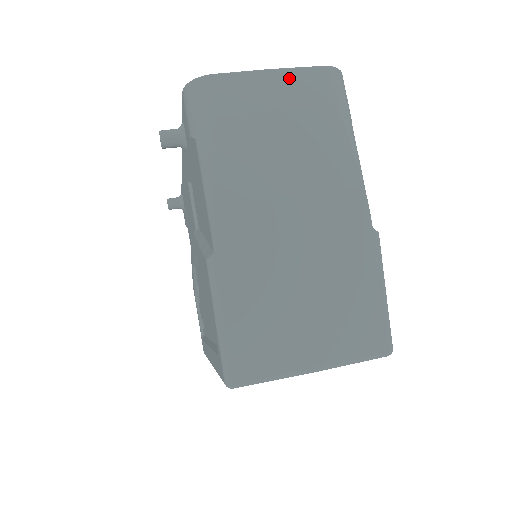
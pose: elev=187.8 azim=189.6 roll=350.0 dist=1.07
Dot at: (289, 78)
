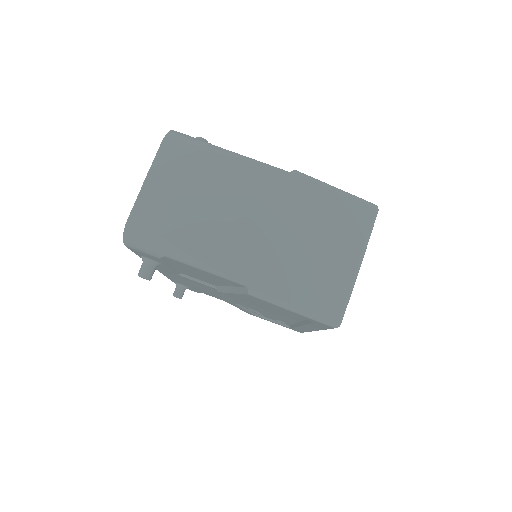
Dot at: (158, 170)
